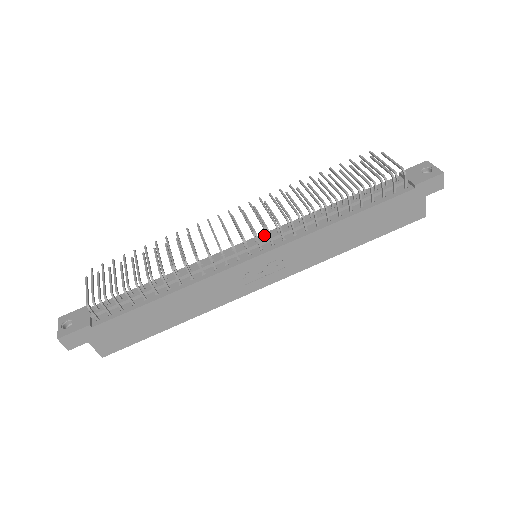
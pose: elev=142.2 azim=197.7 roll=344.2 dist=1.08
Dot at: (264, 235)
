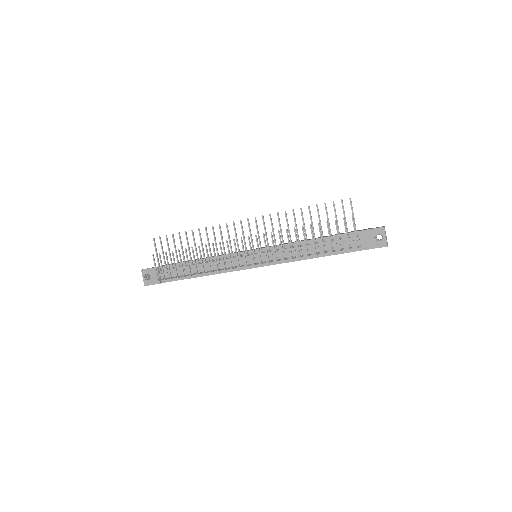
Dot at: occluded
